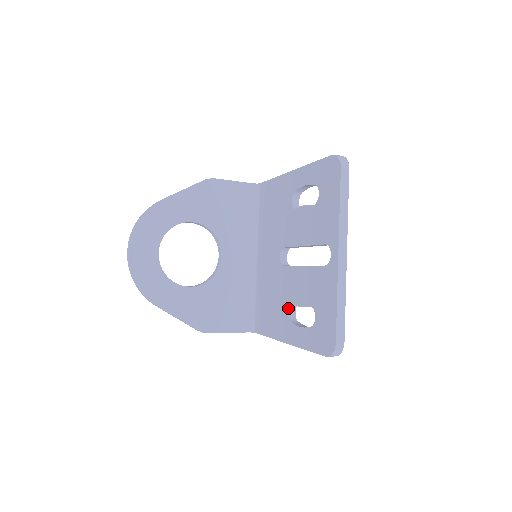
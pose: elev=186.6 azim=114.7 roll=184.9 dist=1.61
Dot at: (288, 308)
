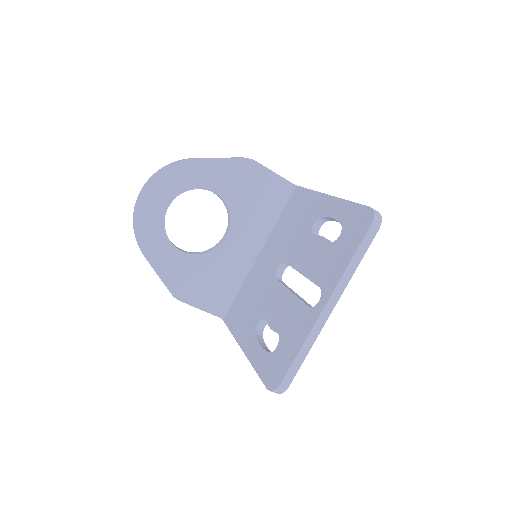
Dot at: (260, 320)
